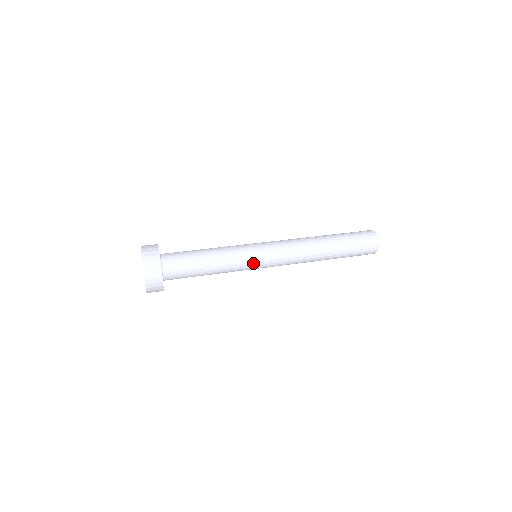
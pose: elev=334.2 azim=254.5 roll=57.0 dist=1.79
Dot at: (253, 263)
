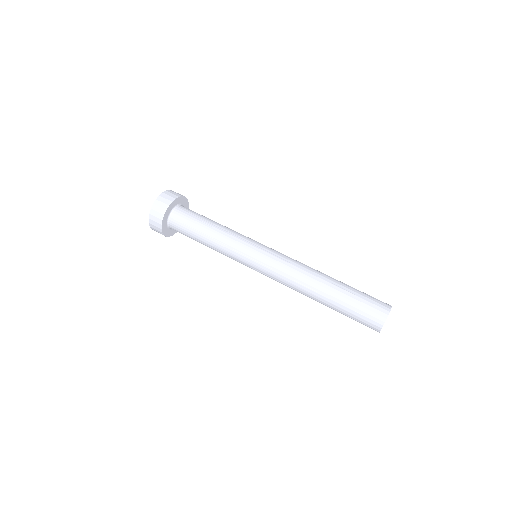
Dot at: (243, 262)
